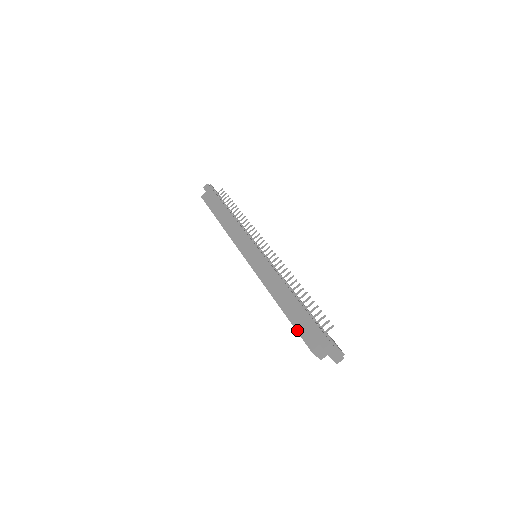
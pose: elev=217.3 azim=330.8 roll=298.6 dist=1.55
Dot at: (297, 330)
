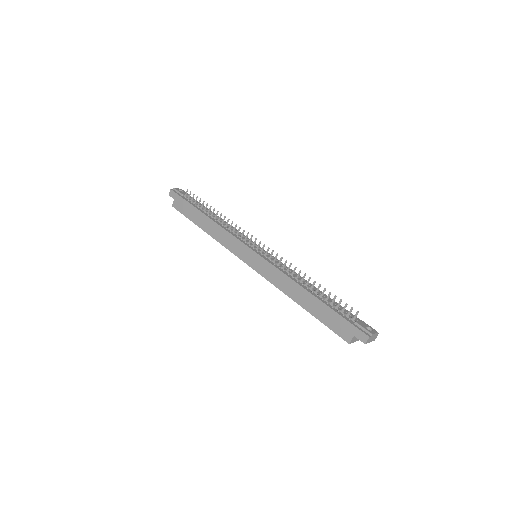
Dot at: (328, 327)
